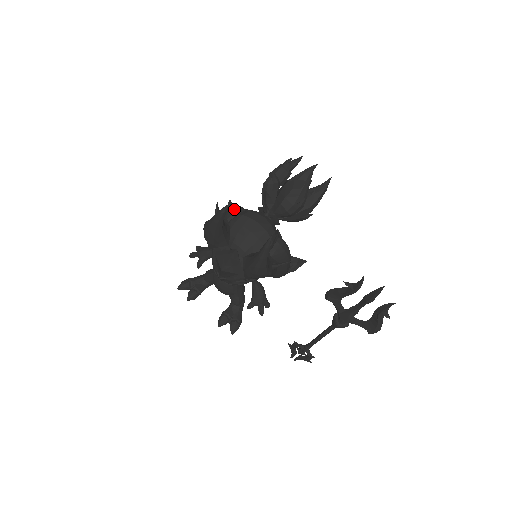
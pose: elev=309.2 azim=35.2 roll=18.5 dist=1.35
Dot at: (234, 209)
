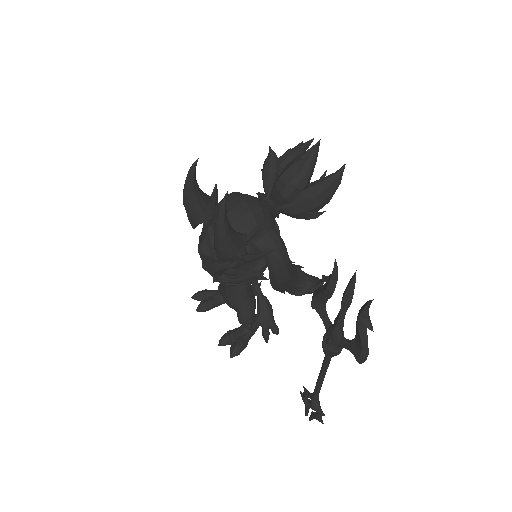
Dot at: (232, 193)
